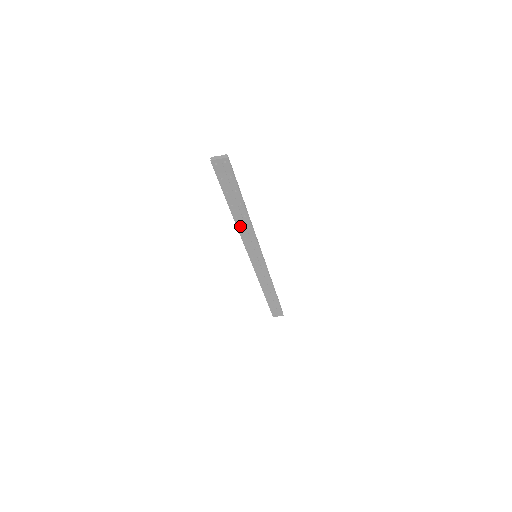
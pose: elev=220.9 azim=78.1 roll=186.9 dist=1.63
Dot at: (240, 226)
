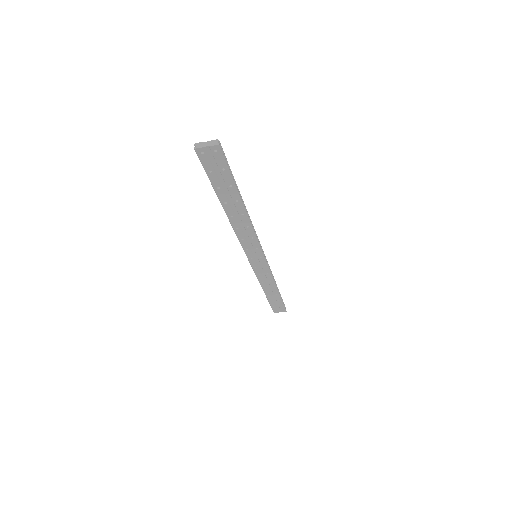
Dot at: (236, 226)
